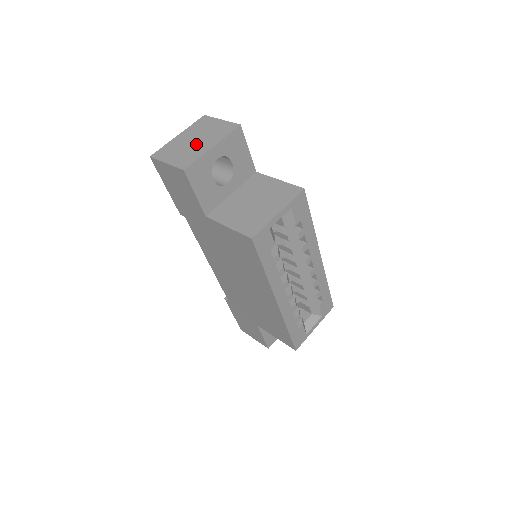
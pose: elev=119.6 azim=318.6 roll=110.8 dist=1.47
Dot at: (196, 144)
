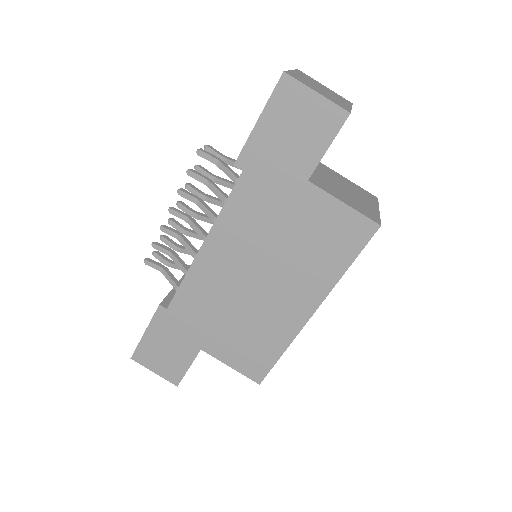
Dot at: (329, 93)
